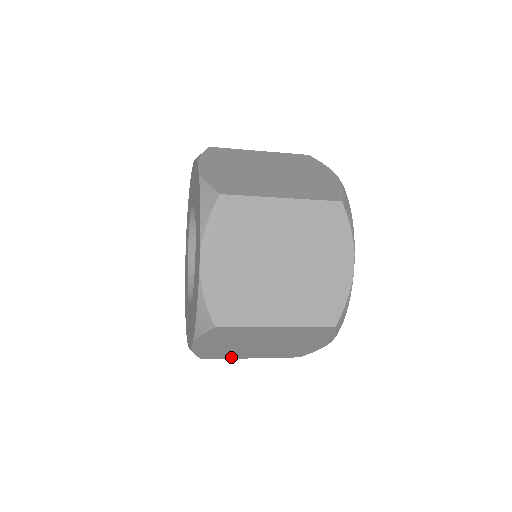
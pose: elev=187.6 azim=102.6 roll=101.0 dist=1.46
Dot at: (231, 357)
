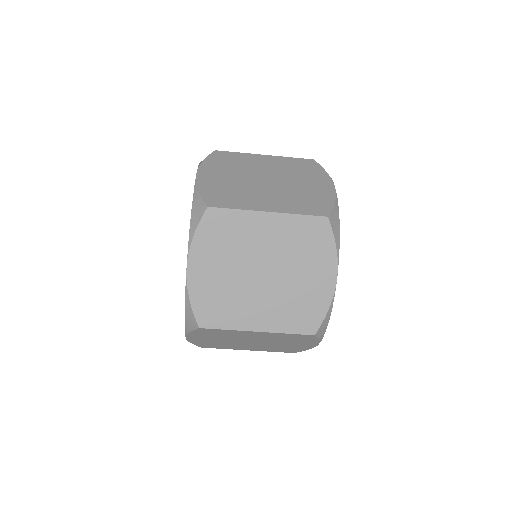
Dot at: (228, 348)
